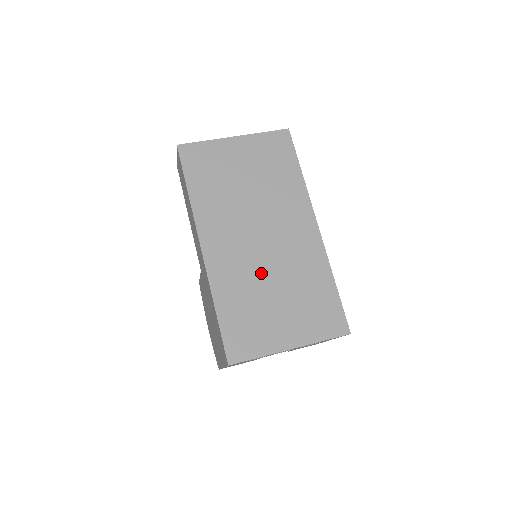
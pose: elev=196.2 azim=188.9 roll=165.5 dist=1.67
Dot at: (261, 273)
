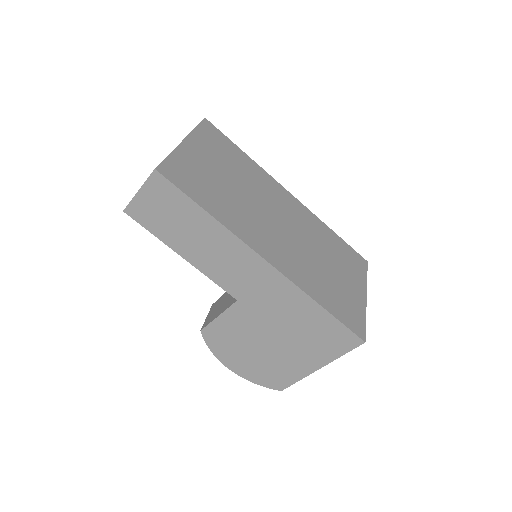
Dot at: (308, 254)
